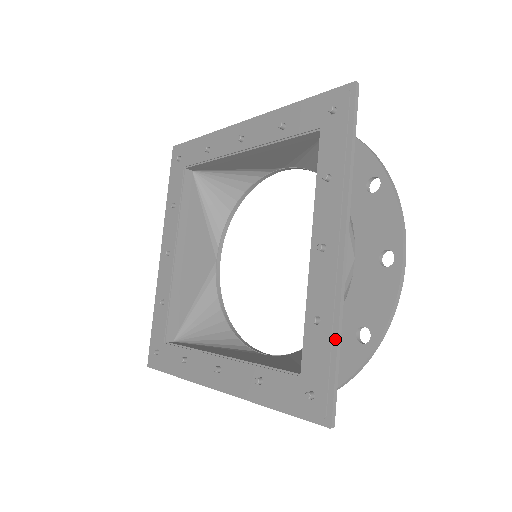
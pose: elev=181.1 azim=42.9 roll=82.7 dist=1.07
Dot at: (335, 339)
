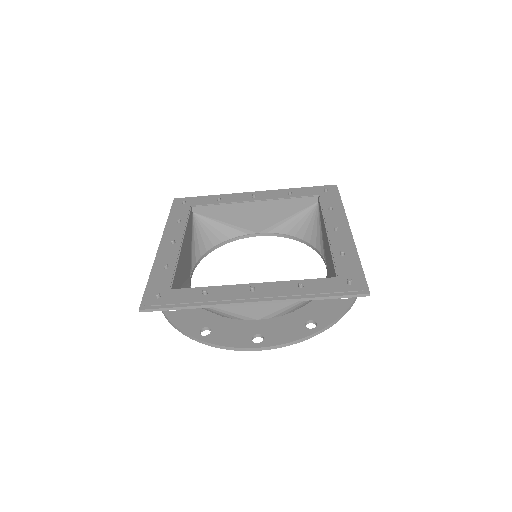
Dot at: (358, 259)
